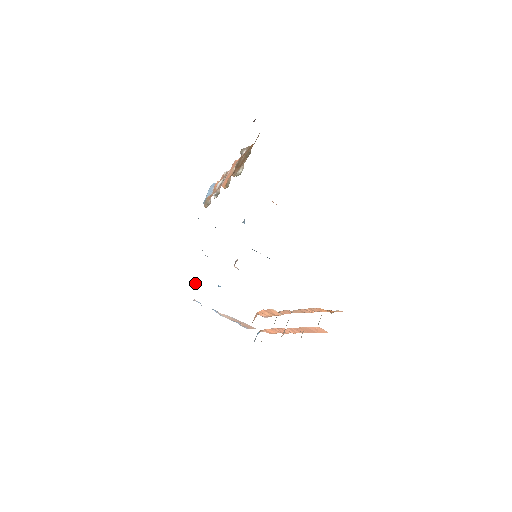
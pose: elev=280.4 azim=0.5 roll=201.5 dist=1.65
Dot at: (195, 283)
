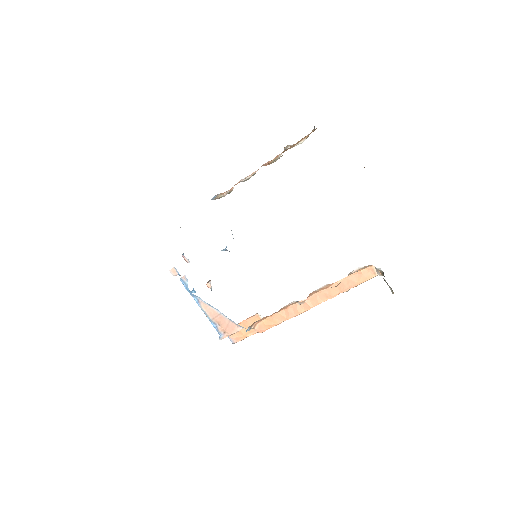
Dot at: (174, 274)
